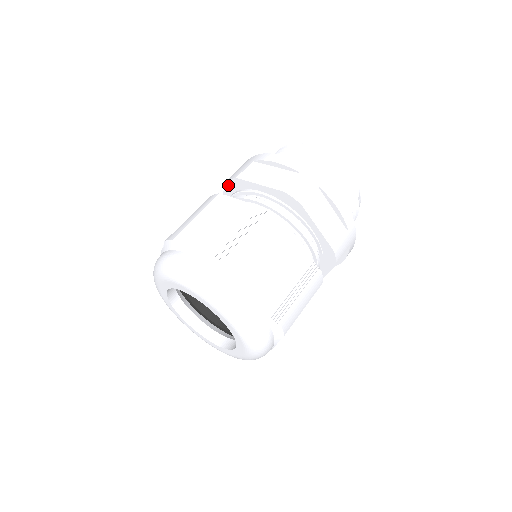
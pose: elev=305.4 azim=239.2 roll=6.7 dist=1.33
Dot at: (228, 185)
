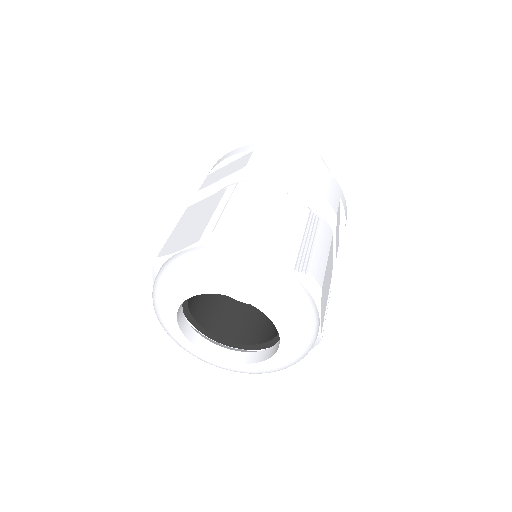
Dot at: occluded
